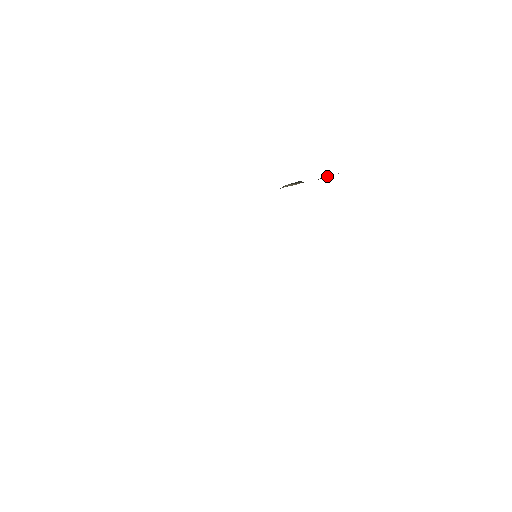
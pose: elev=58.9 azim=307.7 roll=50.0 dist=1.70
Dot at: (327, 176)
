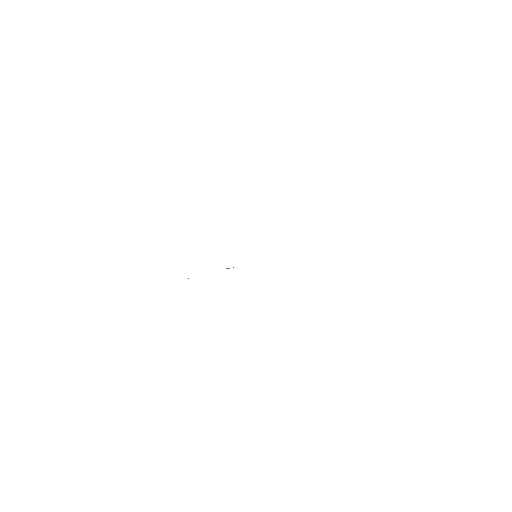
Dot at: occluded
